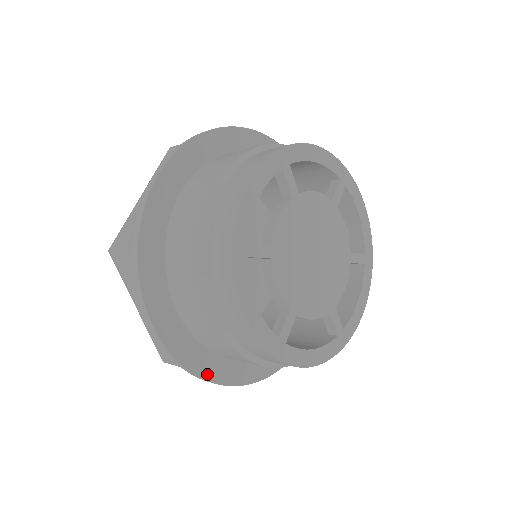
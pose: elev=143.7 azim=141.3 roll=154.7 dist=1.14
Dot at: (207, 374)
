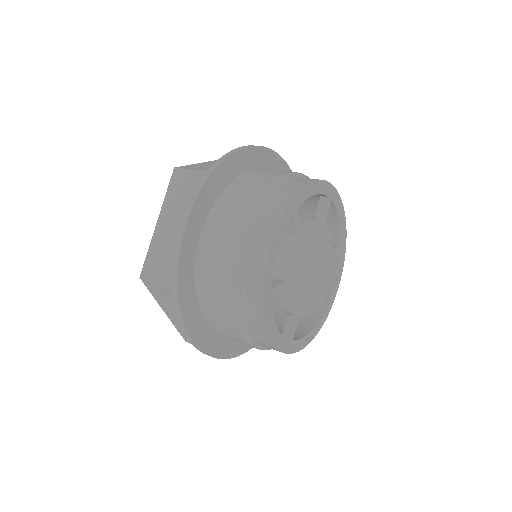
Dot at: (182, 297)
